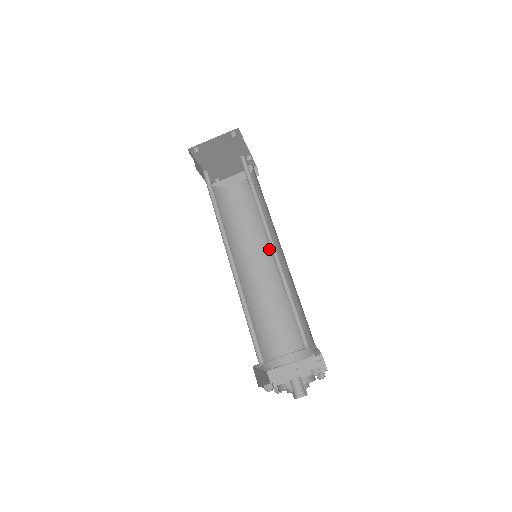
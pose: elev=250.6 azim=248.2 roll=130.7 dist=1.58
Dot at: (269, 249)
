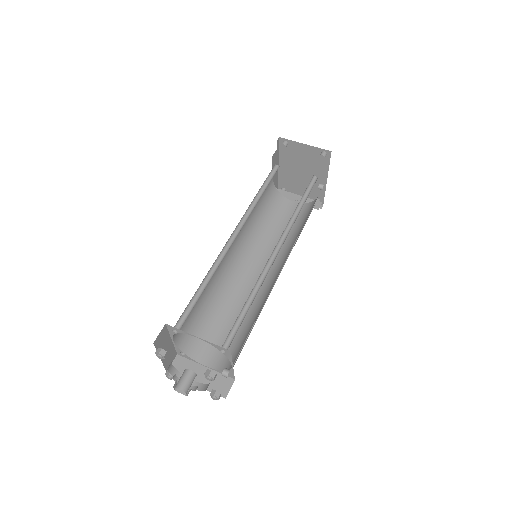
Dot at: (273, 265)
